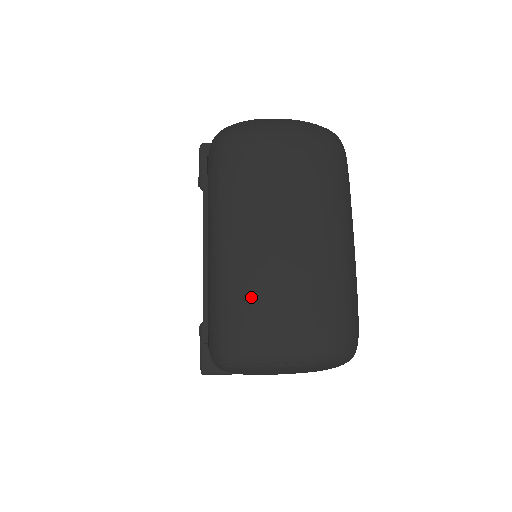
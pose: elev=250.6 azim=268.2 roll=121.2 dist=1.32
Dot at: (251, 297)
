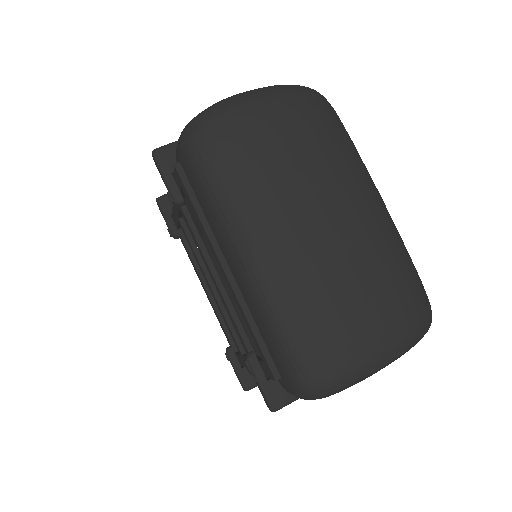
Dot at: (321, 307)
